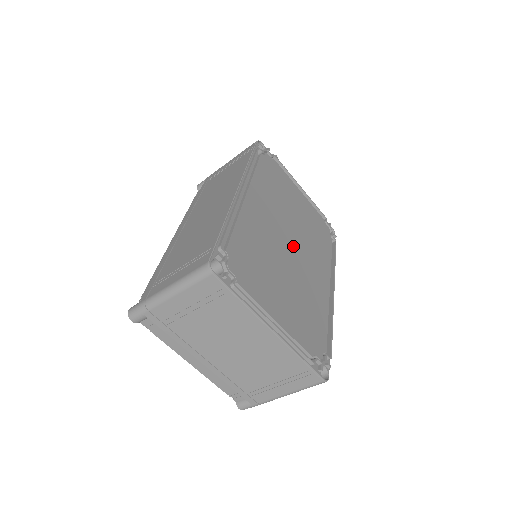
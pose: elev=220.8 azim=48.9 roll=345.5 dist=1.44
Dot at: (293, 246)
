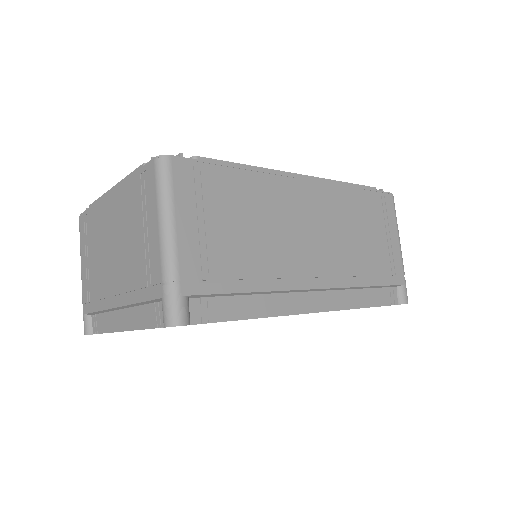
Dot at: occluded
